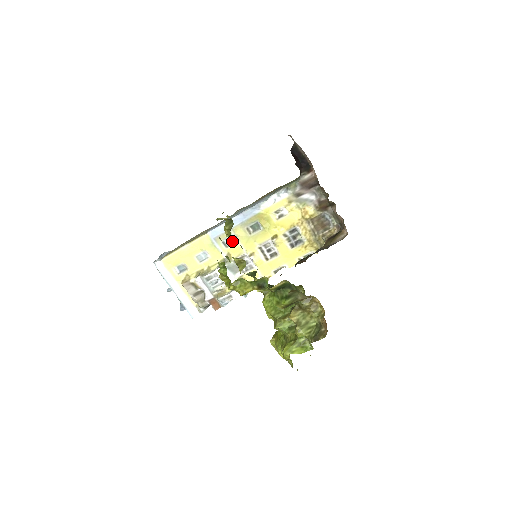
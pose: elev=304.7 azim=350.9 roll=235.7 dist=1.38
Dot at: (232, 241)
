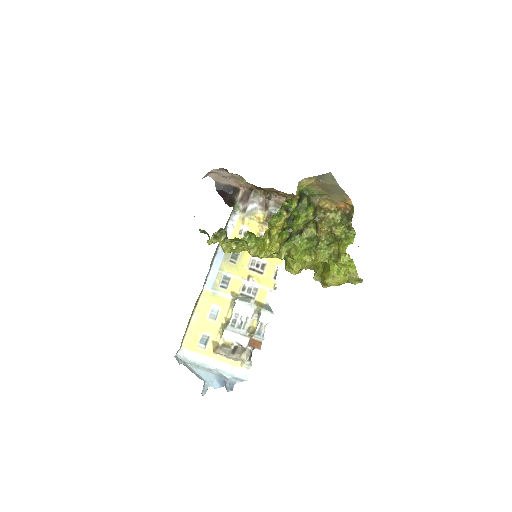
Dot at: (233, 247)
